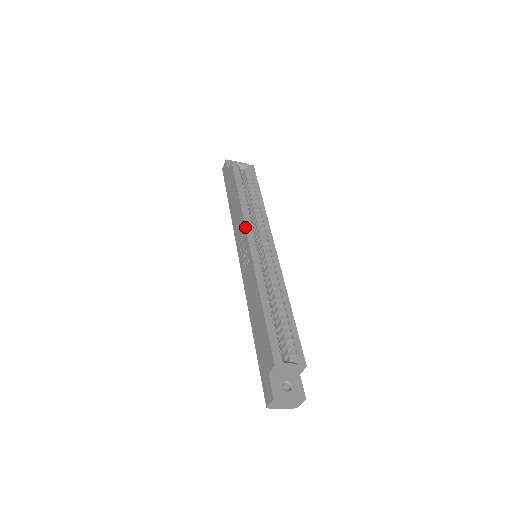
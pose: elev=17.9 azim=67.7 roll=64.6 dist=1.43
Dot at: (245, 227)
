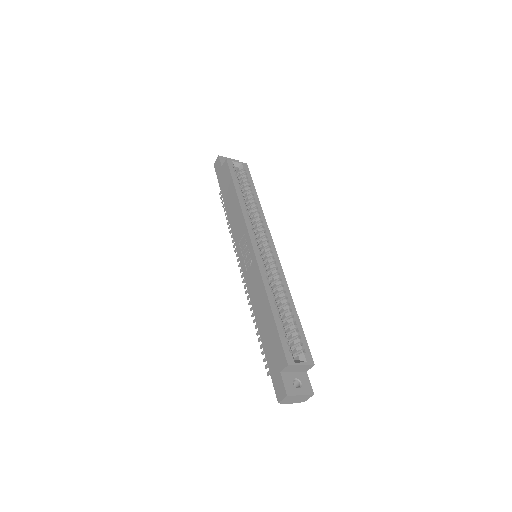
Dot at: (247, 228)
